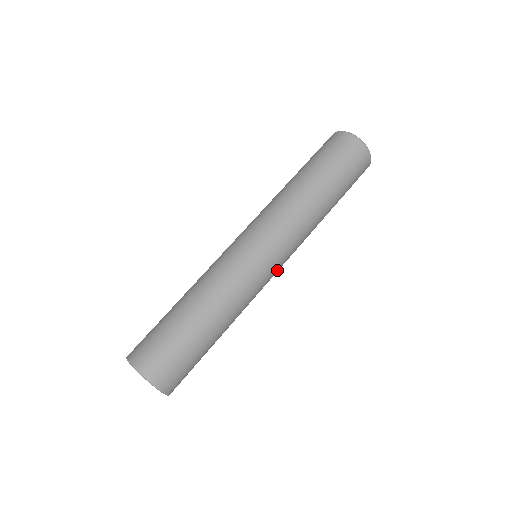
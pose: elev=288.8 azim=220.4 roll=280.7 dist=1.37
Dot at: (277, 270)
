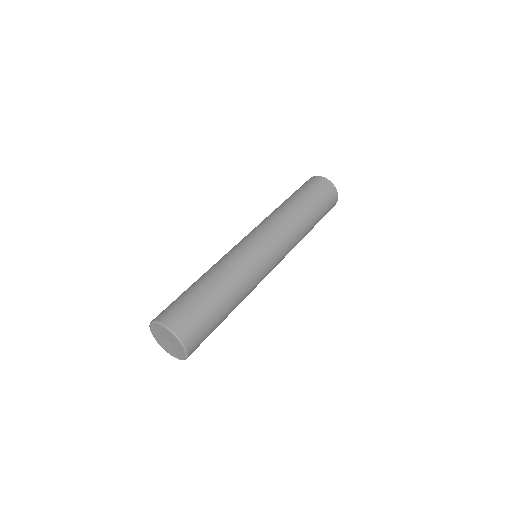
Dot at: (272, 254)
